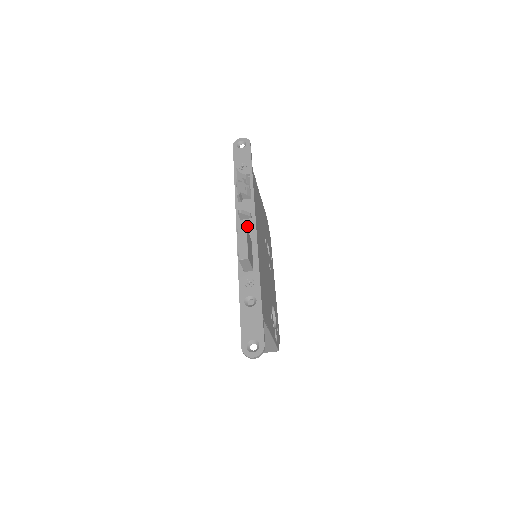
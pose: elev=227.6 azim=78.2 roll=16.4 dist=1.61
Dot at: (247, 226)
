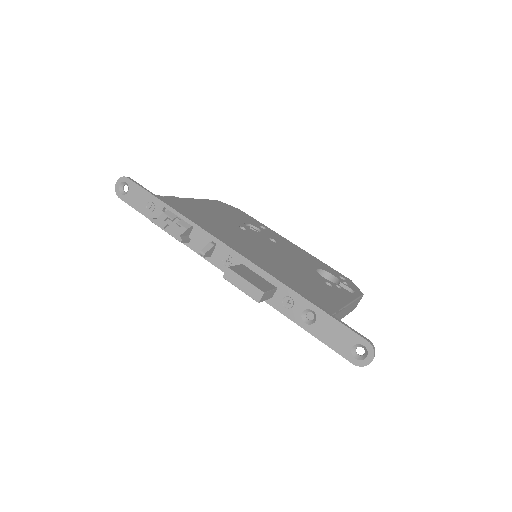
Dot at: (222, 256)
